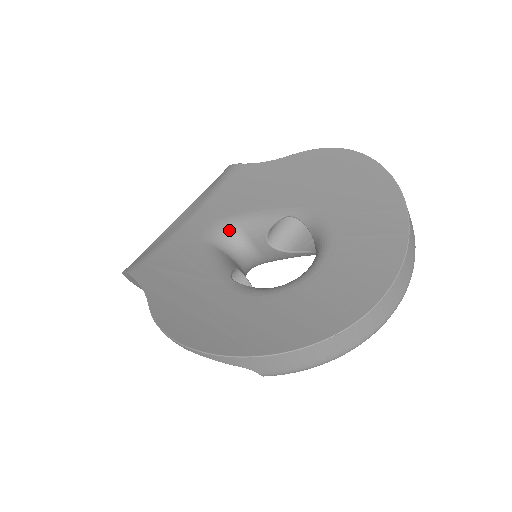
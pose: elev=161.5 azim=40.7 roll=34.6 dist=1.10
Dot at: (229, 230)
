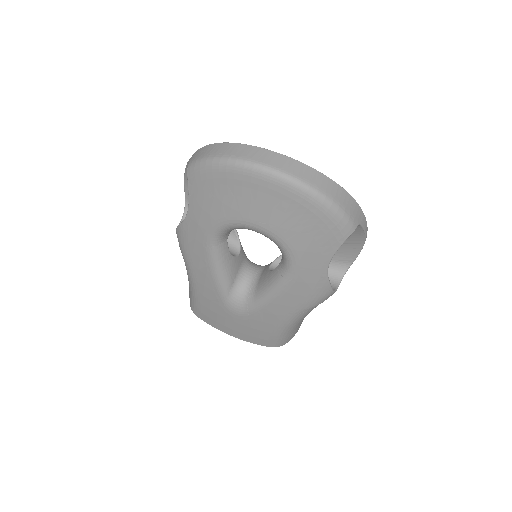
Dot at: occluded
